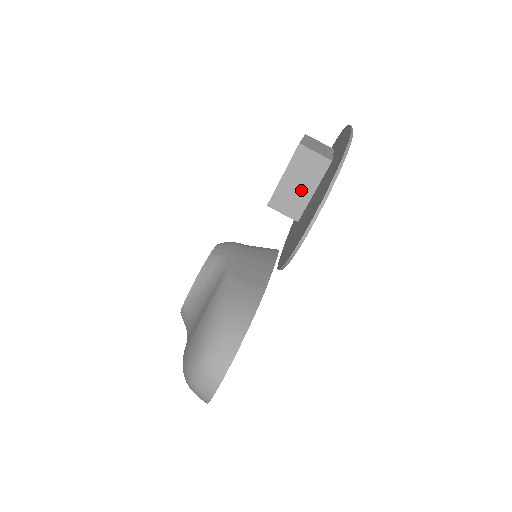
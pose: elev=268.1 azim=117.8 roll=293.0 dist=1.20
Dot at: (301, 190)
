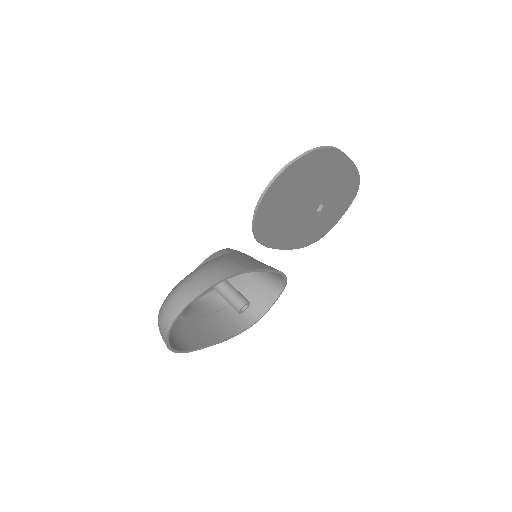
Dot at: occluded
